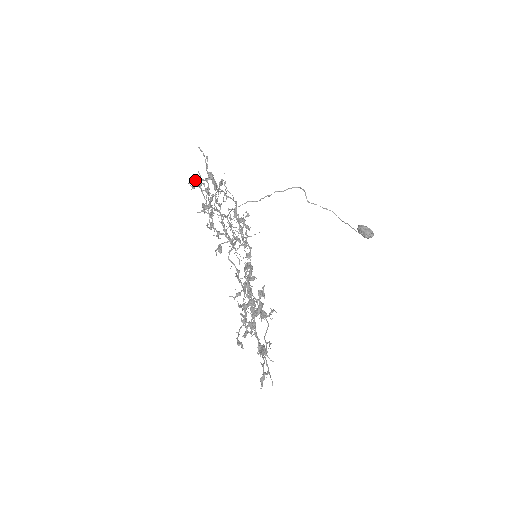
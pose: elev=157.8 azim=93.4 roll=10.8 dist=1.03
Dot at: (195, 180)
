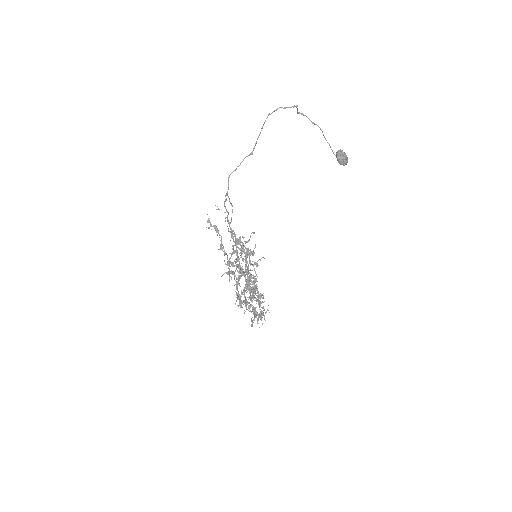
Dot at: occluded
